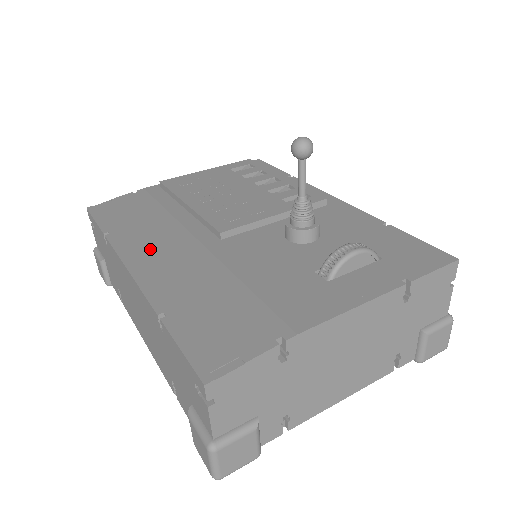
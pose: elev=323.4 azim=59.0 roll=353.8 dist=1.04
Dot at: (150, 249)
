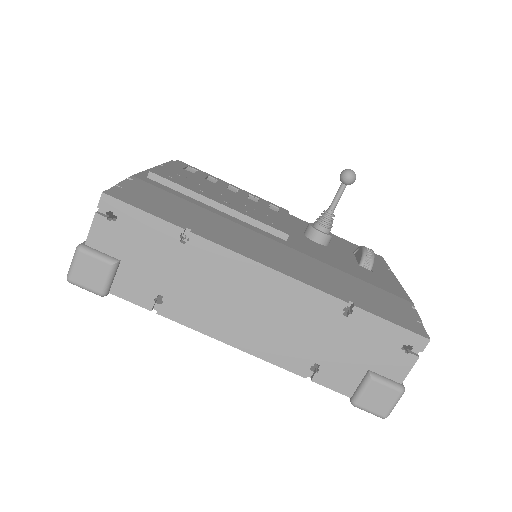
Dot at: (256, 248)
